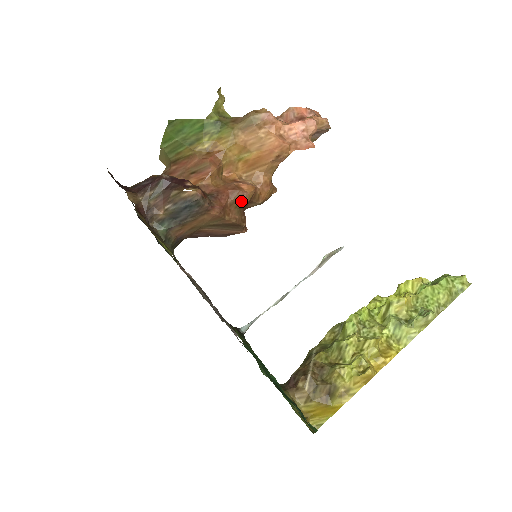
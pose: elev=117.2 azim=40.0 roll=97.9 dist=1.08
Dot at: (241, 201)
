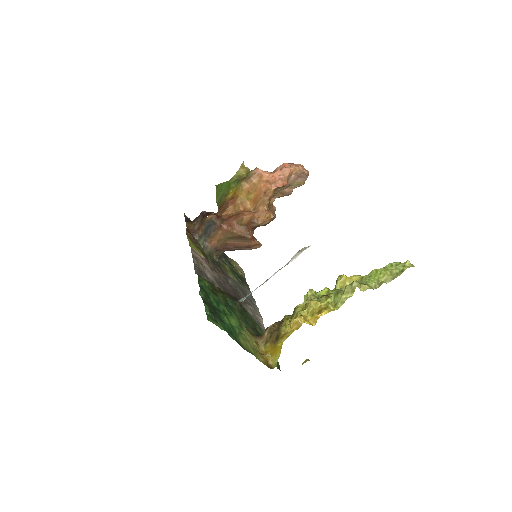
Dot at: (242, 221)
